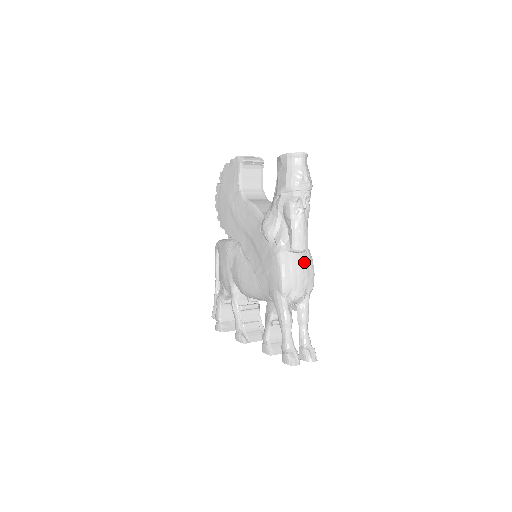
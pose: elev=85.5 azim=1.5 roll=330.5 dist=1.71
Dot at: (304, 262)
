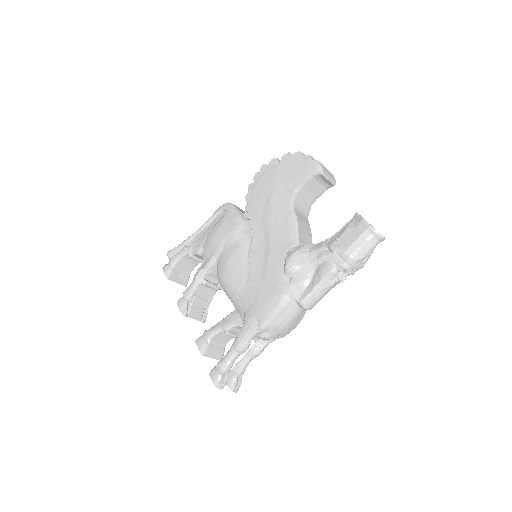
Dot at: (298, 316)
